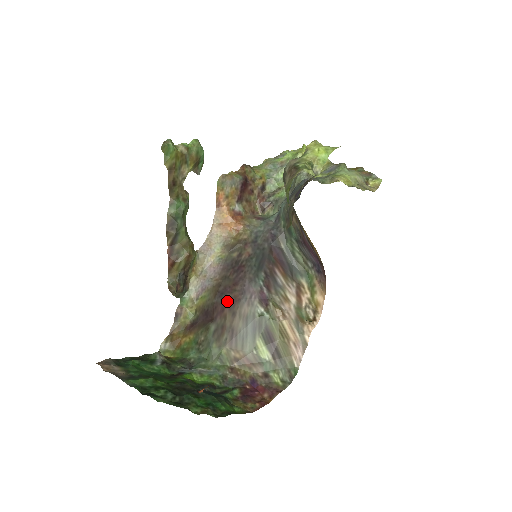
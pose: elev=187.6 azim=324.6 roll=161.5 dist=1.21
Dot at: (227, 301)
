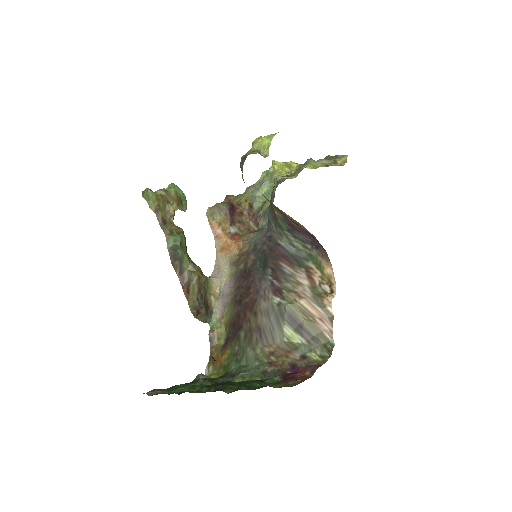
Dot at: (246, 305)
